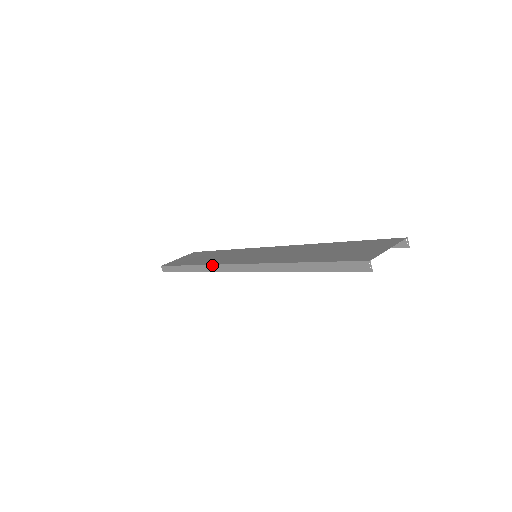
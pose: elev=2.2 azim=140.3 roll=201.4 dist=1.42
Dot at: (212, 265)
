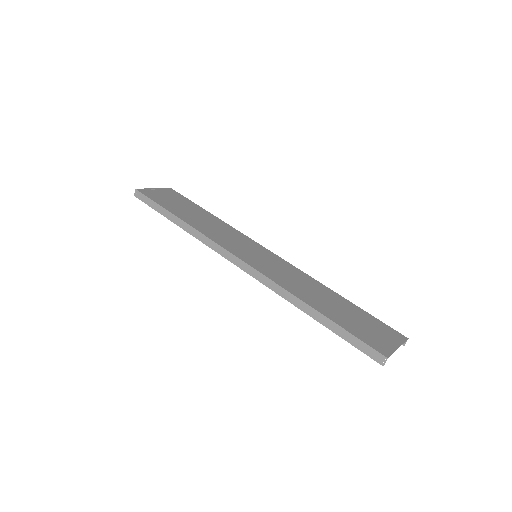
Dot at: (208, 238)
